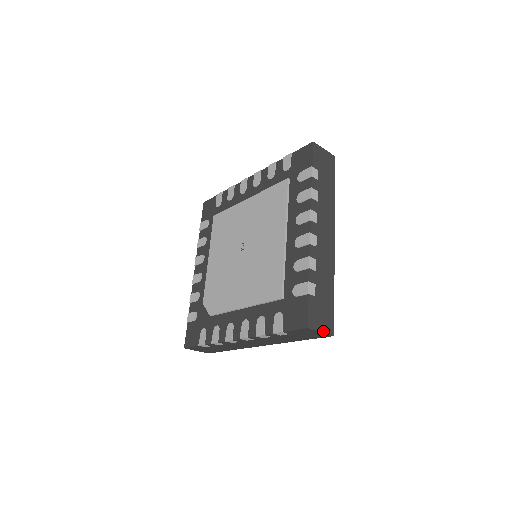
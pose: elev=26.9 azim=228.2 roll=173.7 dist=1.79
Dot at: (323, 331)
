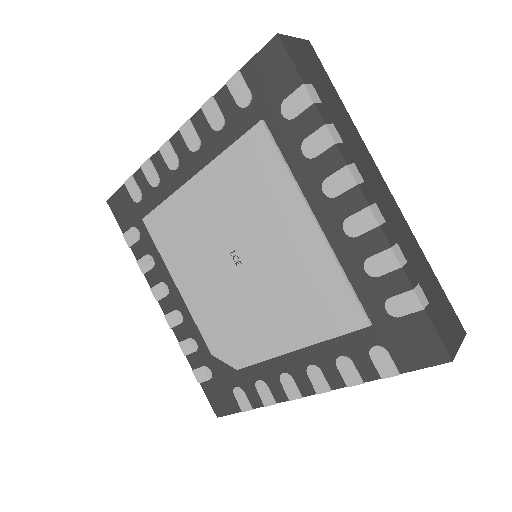
Dot at: (459, 342)
